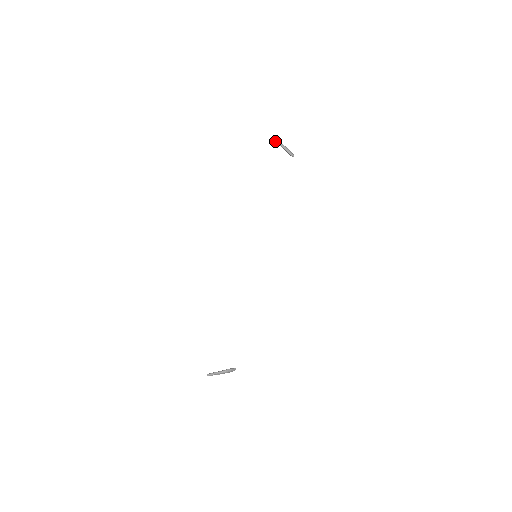
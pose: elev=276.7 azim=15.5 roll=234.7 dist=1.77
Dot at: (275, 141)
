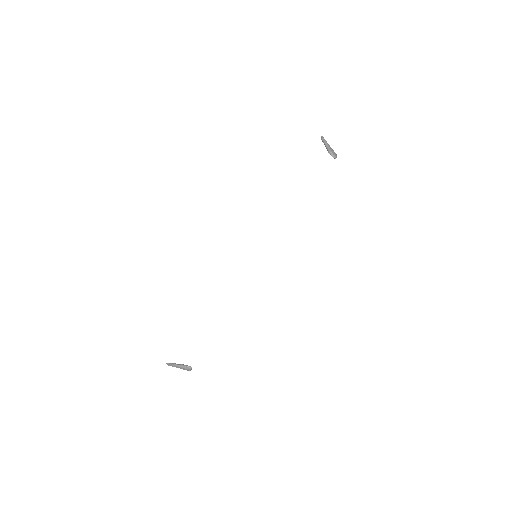
Dot at: (321, 139)
